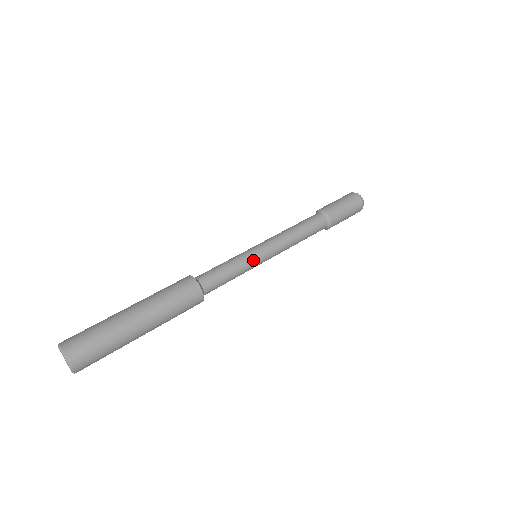
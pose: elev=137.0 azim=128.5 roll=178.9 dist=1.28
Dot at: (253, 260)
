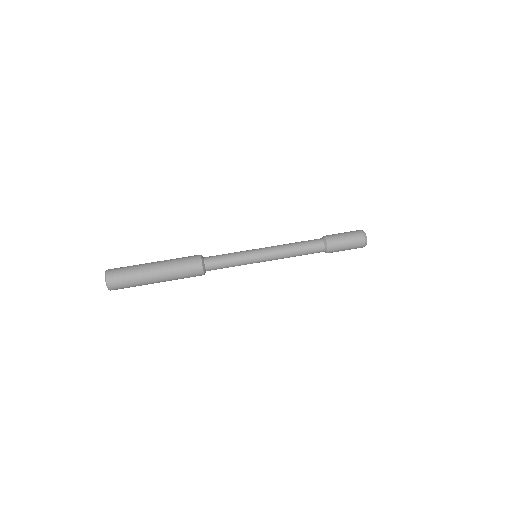
Dot at: occluded
